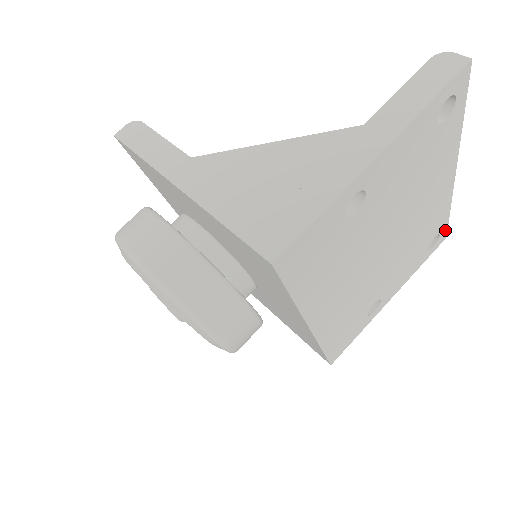
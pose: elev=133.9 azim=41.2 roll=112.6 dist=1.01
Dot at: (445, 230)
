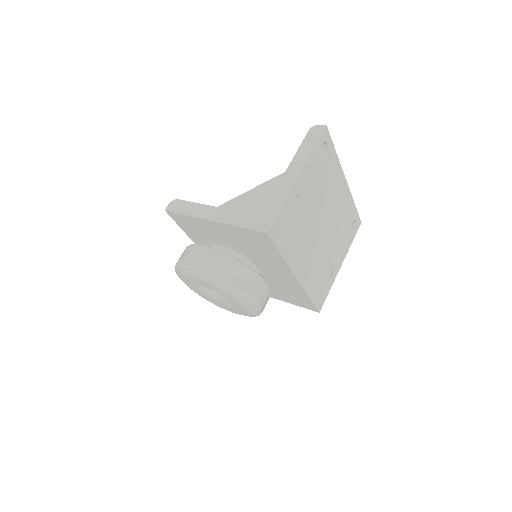
Dot at: (358, 217)
